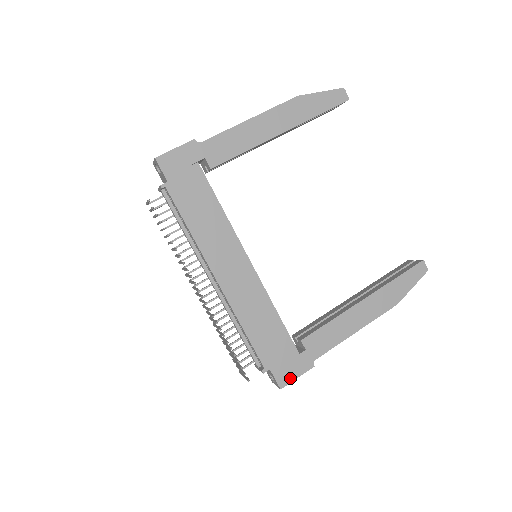
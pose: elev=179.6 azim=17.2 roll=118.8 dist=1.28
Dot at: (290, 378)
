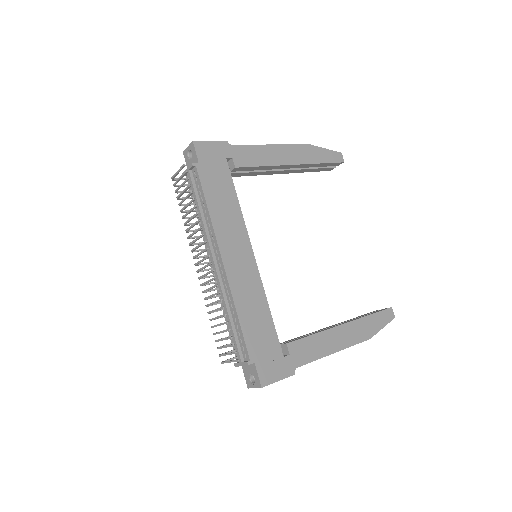
Dot at: (272, 379)
